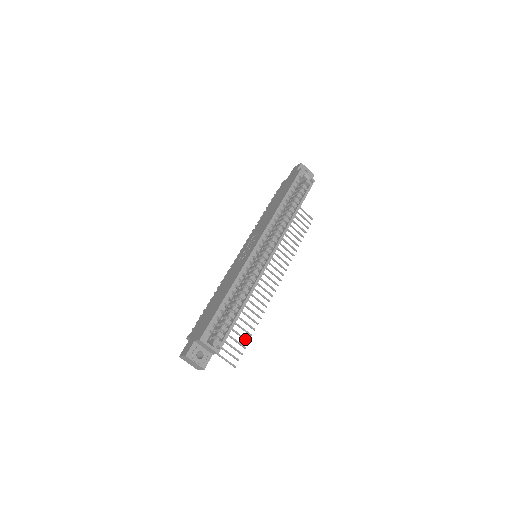
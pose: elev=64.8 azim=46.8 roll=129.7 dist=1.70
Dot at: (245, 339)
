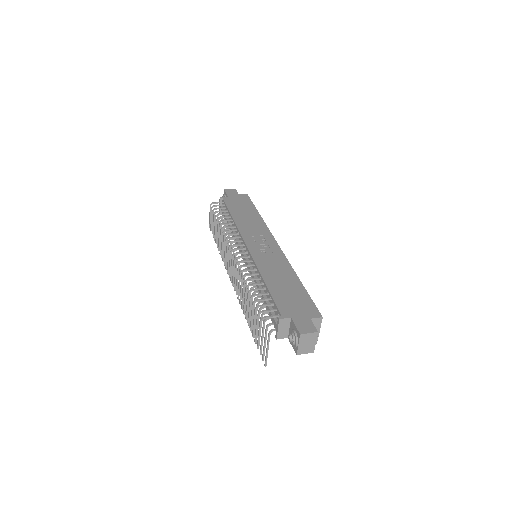
Dot at: occluded
